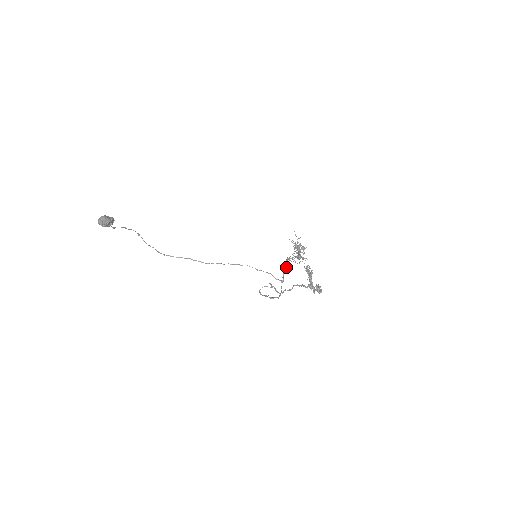
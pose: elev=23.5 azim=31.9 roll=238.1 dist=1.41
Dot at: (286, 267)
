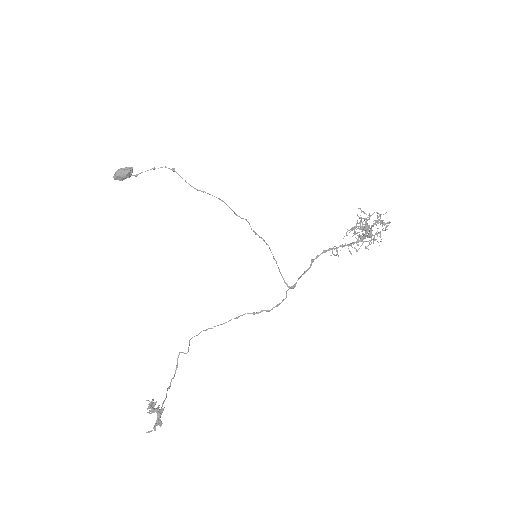
Dot at: (305, 271)
